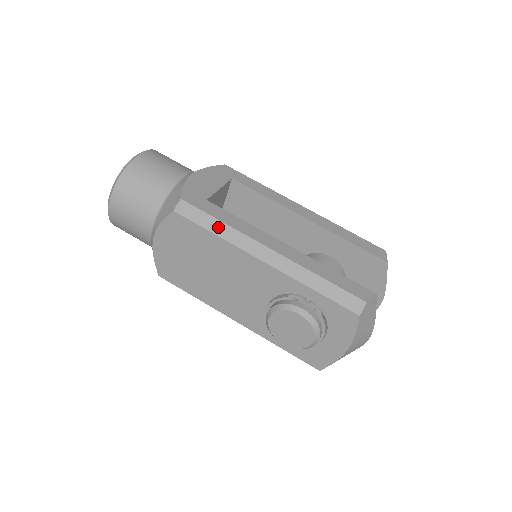
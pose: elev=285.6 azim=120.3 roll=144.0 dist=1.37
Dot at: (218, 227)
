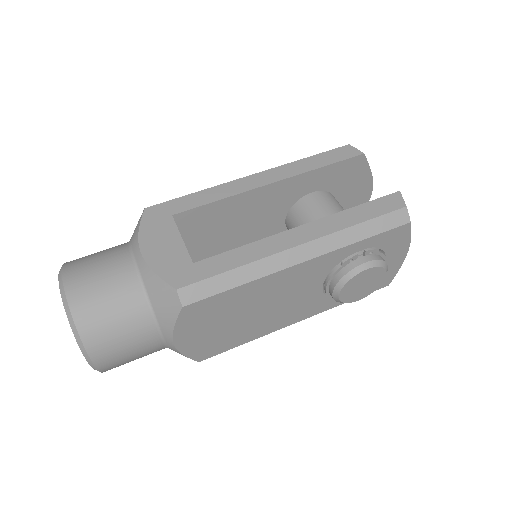
Dot at: (237, 276)
